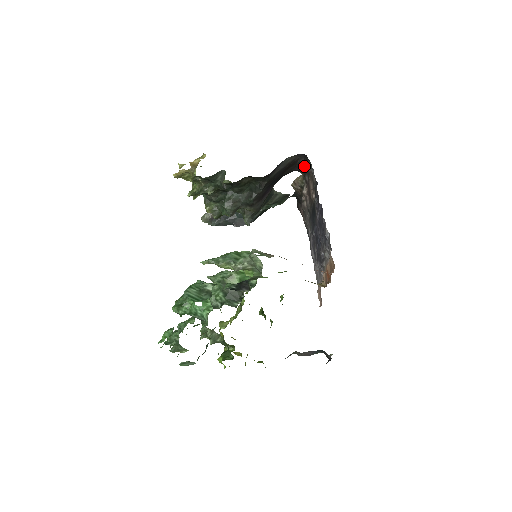
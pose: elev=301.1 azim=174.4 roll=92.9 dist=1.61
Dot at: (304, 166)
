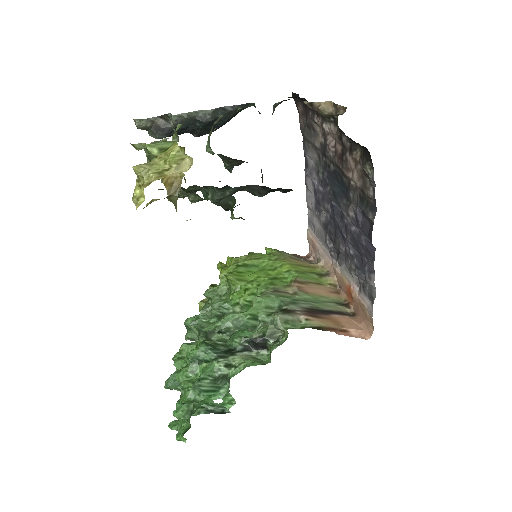
Dot at: occluded
